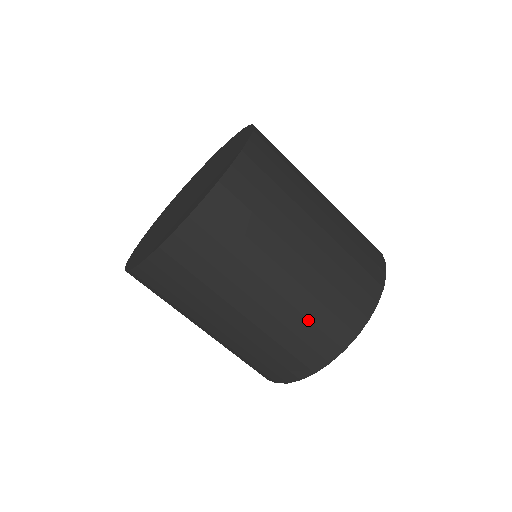
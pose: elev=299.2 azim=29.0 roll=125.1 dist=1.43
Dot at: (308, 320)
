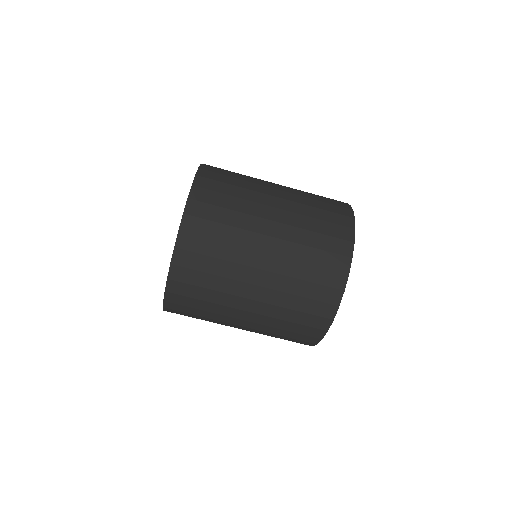
Dot at: (302, 280)
